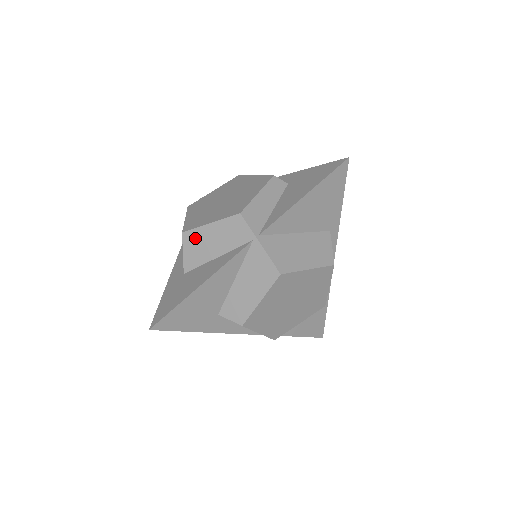
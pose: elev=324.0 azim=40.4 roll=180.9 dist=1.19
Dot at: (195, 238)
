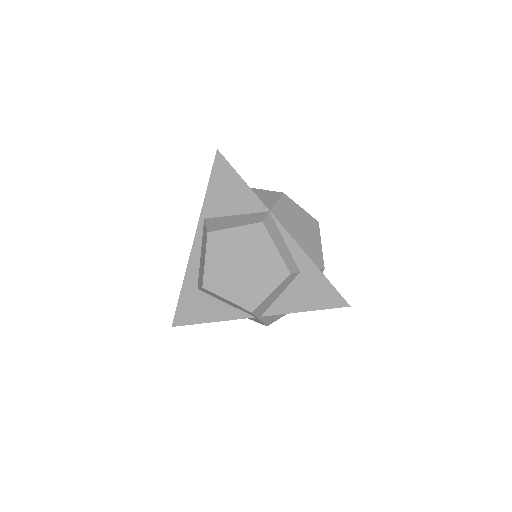
Dot at: occluded
